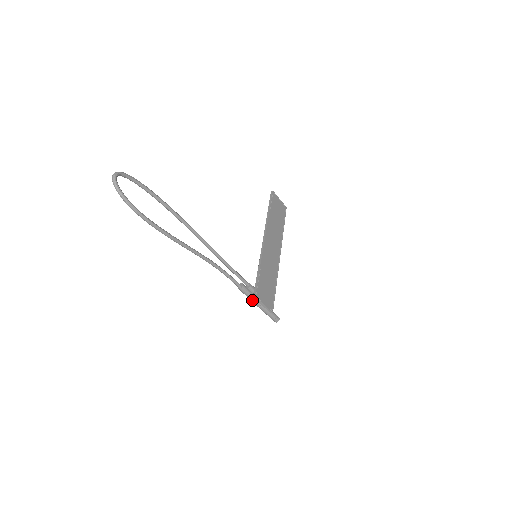
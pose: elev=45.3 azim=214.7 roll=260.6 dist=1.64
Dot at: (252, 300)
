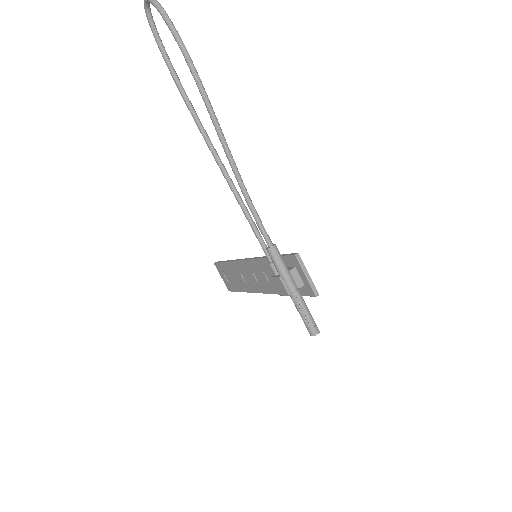
Dot at: (287, 275)
